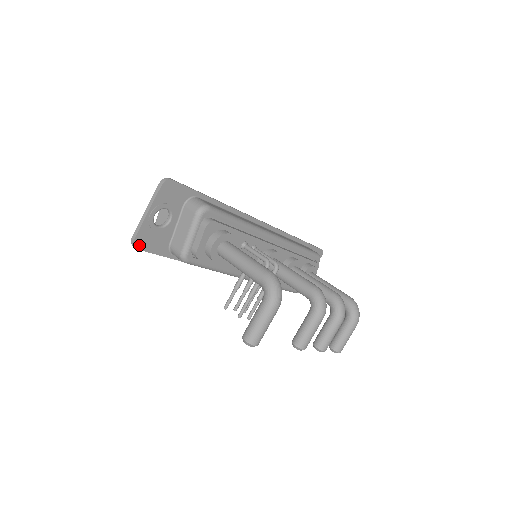
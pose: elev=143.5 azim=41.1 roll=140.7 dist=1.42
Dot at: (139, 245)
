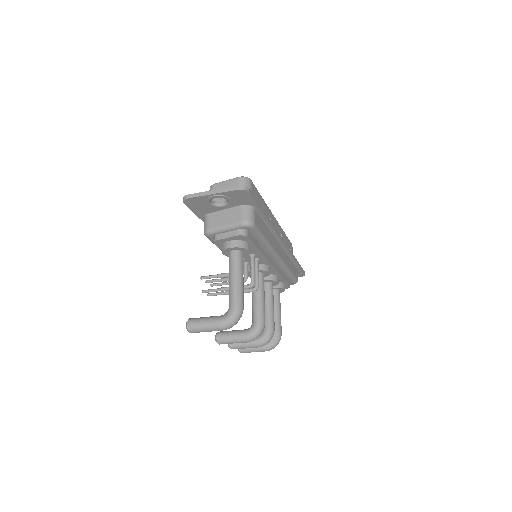
Dot at: (188, 202)
